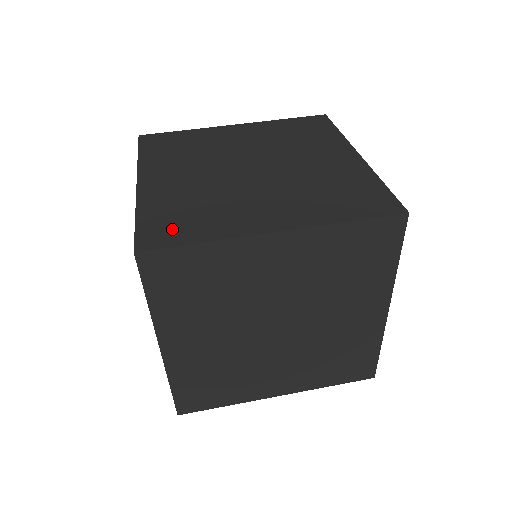
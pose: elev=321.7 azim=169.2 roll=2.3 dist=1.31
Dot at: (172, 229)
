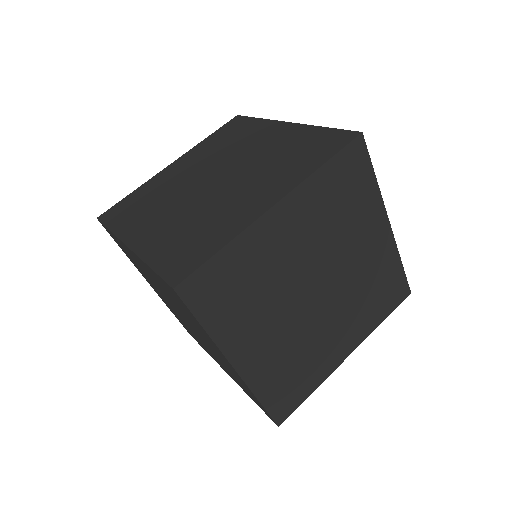
Dot at: (189, 255)
